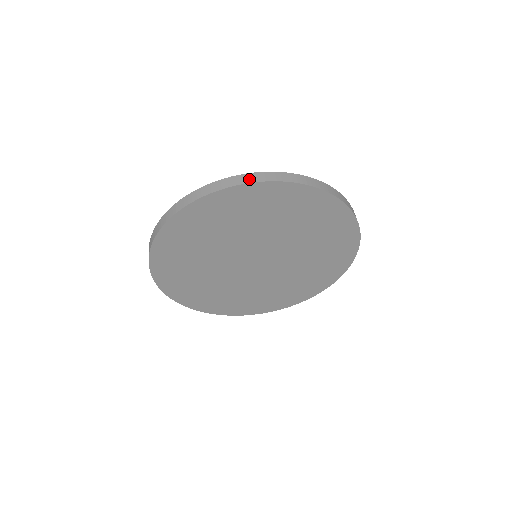
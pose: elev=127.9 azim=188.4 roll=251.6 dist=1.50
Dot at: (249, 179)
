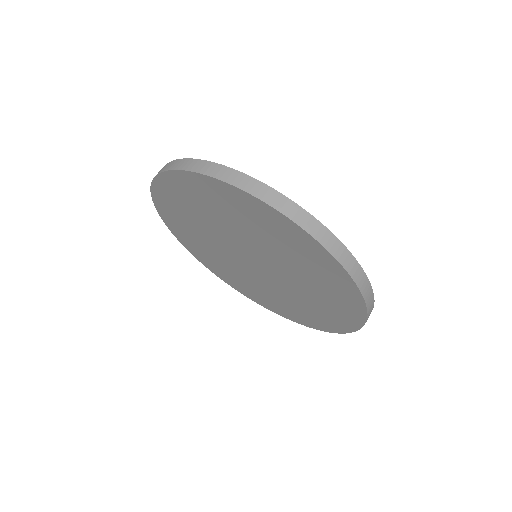
Dot at: (328, 242)
